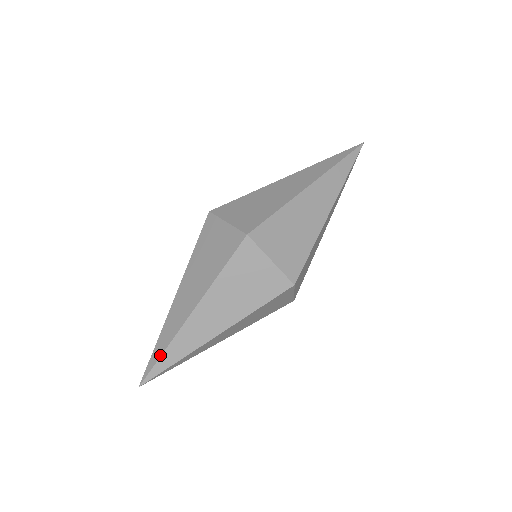
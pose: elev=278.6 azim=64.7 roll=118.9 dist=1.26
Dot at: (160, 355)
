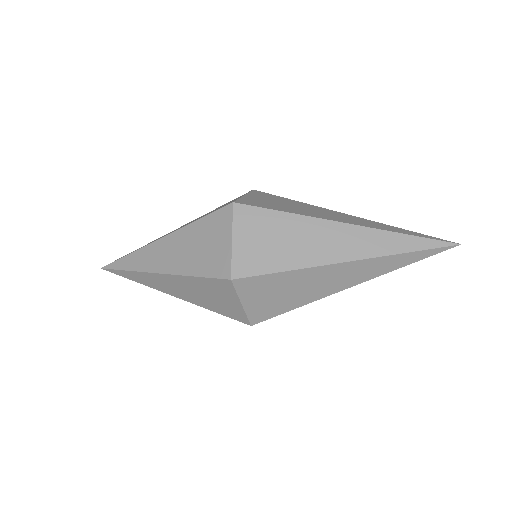
Dot at: (123, 269)
